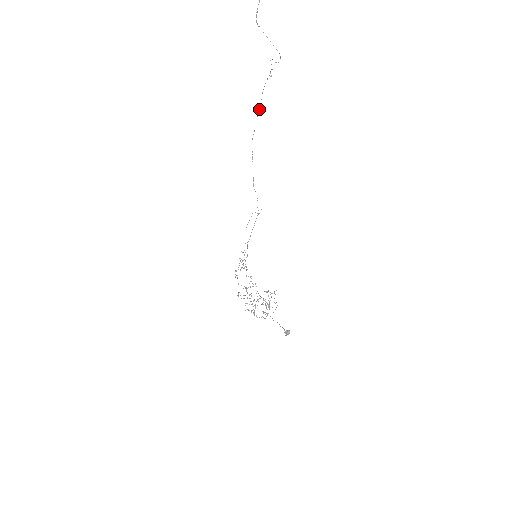
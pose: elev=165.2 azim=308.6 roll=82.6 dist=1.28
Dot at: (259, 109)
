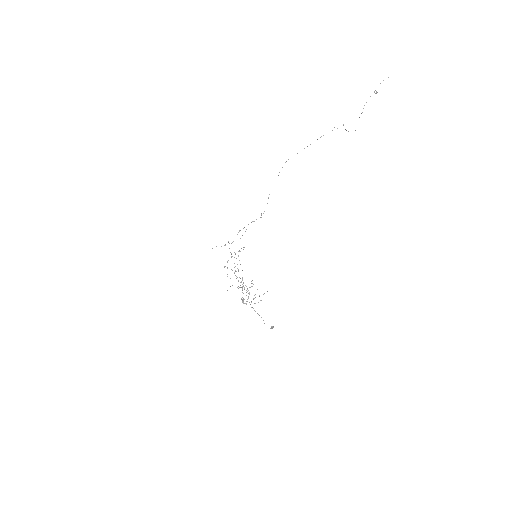
Dot at: occluded
